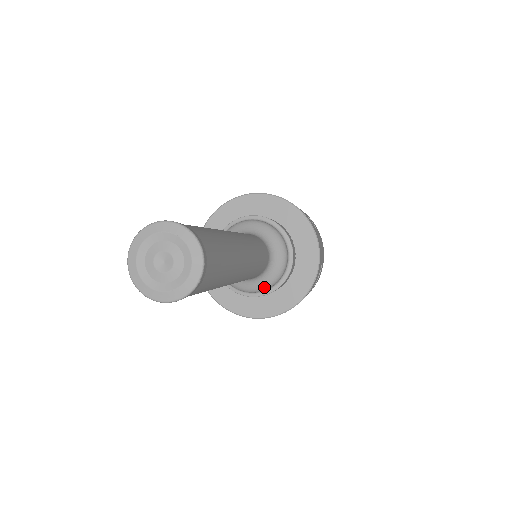
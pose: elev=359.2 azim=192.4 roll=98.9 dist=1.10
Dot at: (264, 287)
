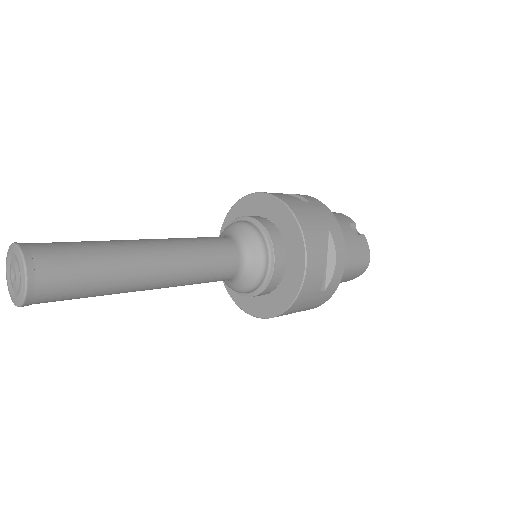
Dot at: (256, 278)
